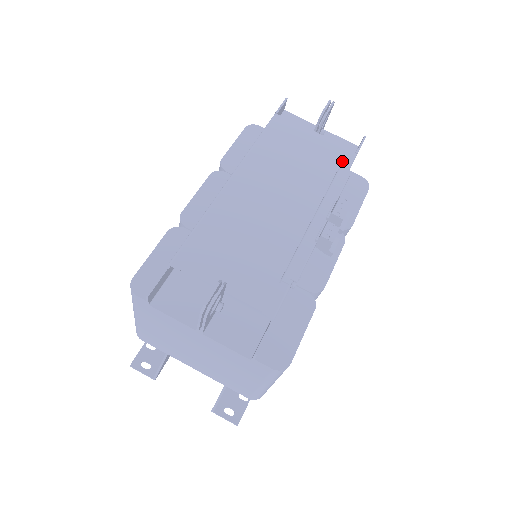
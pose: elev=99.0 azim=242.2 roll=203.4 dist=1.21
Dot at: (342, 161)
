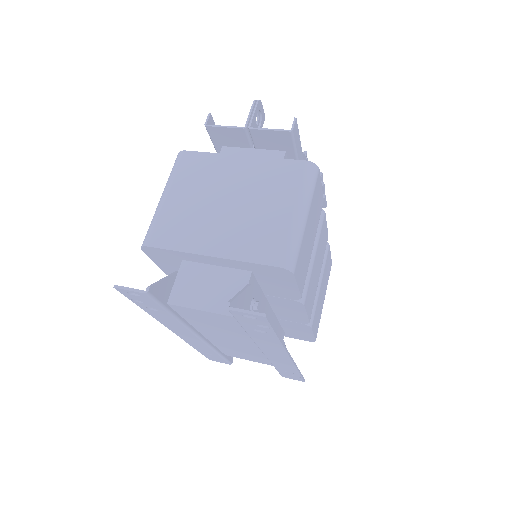
Dot at: occluded
